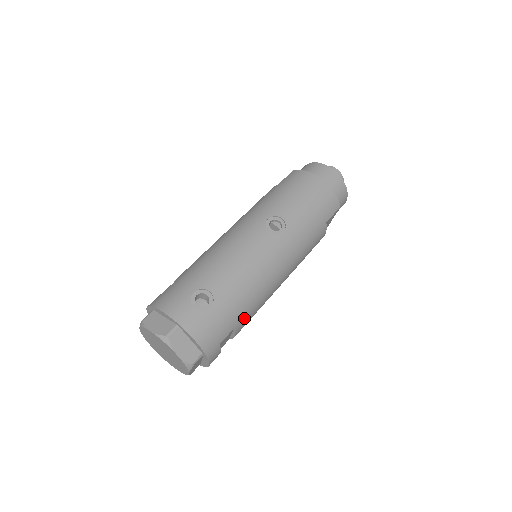
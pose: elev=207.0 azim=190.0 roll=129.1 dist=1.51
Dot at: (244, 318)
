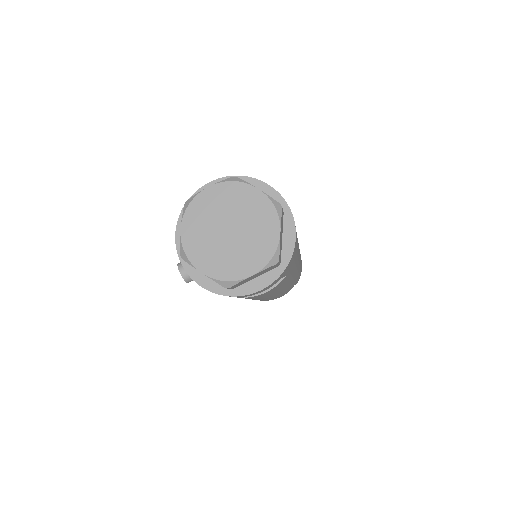
Dot at: (285, 279)
